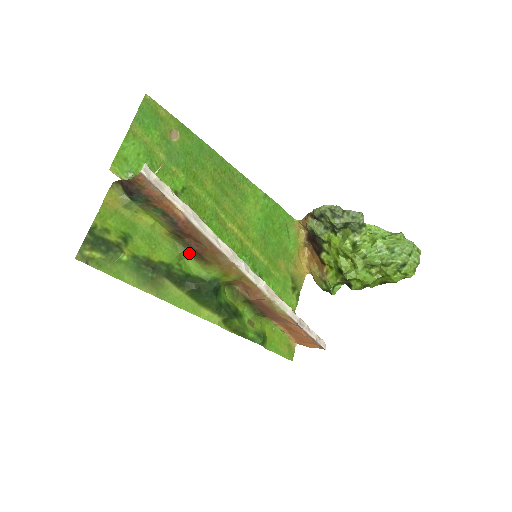
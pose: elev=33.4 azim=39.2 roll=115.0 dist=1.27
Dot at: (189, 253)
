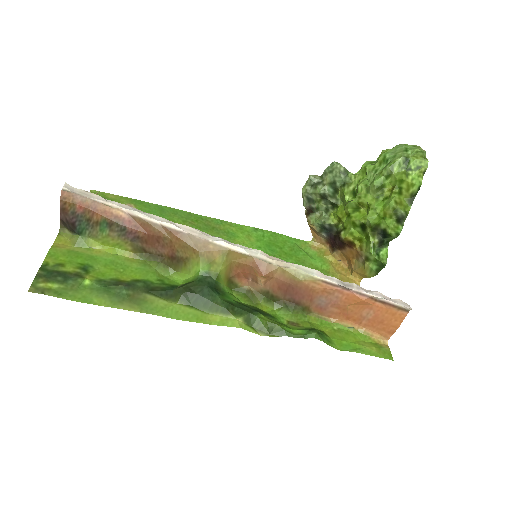
Dot at: (167, 267)
